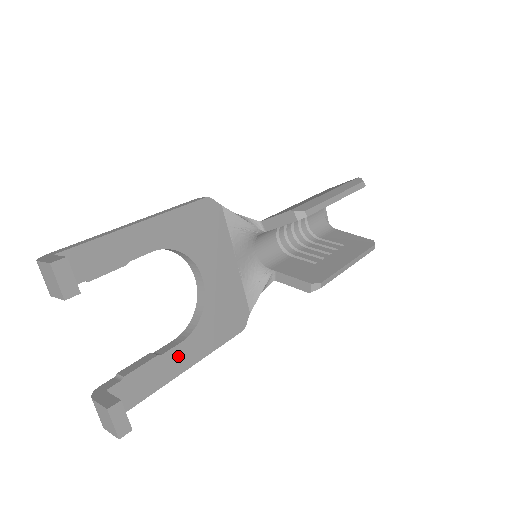
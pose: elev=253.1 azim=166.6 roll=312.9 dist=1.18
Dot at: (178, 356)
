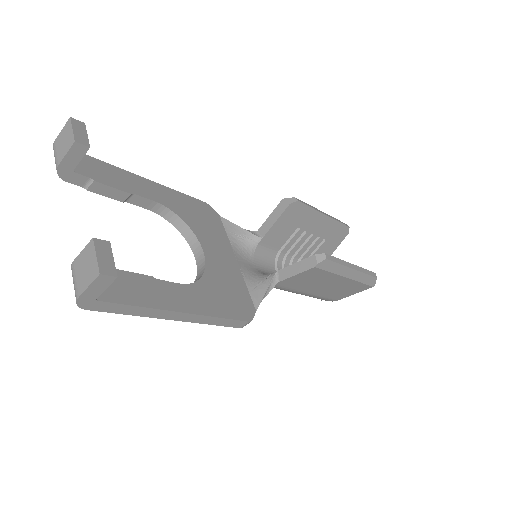
Dot at: (175, 293)
